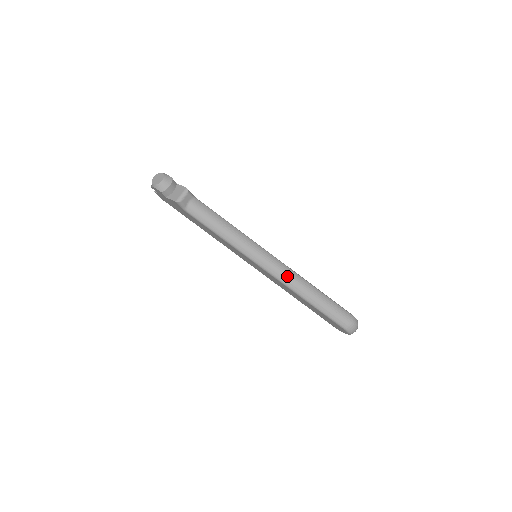
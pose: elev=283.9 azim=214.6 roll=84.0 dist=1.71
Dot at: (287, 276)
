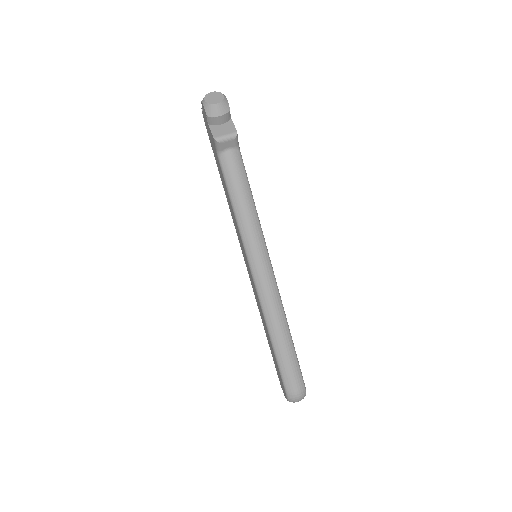
Dot at: (271, 302)
